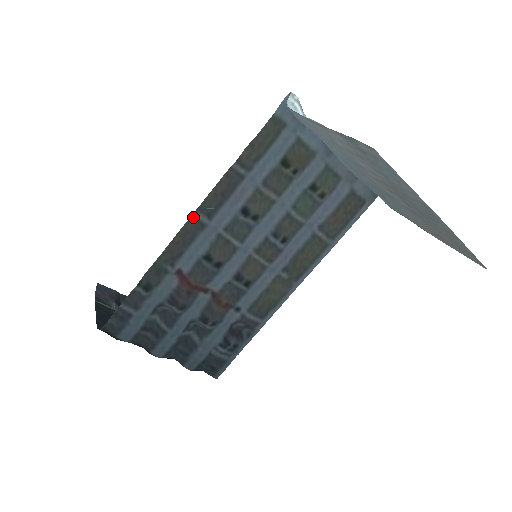
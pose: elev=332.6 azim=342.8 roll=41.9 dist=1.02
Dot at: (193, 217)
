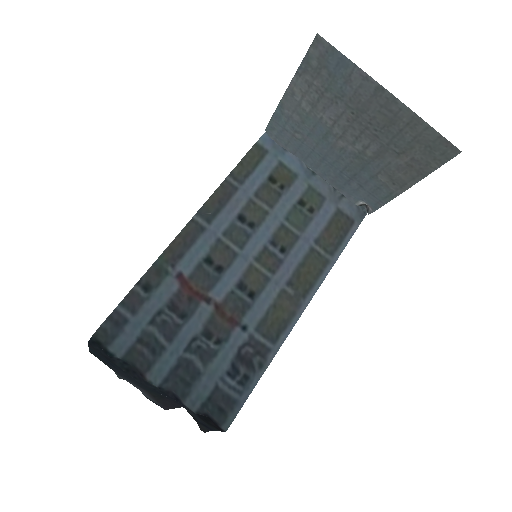
Dot at: (193, 220)
